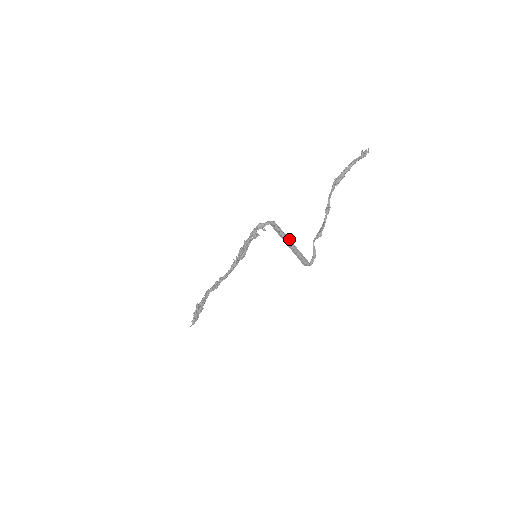
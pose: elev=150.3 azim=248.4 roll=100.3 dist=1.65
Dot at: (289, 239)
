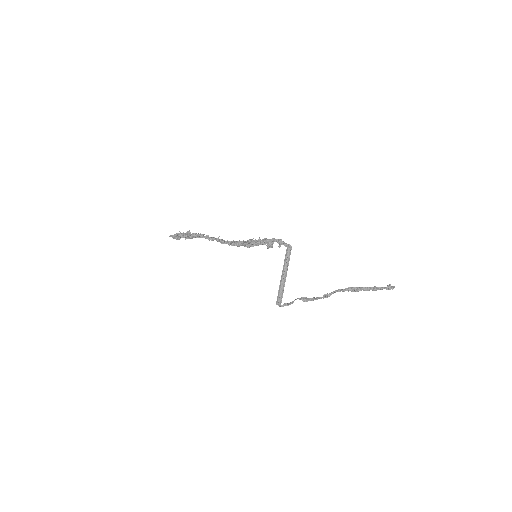
Dot at: occluded
